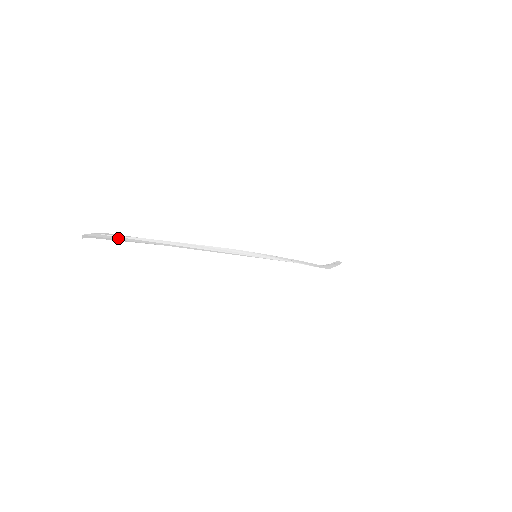
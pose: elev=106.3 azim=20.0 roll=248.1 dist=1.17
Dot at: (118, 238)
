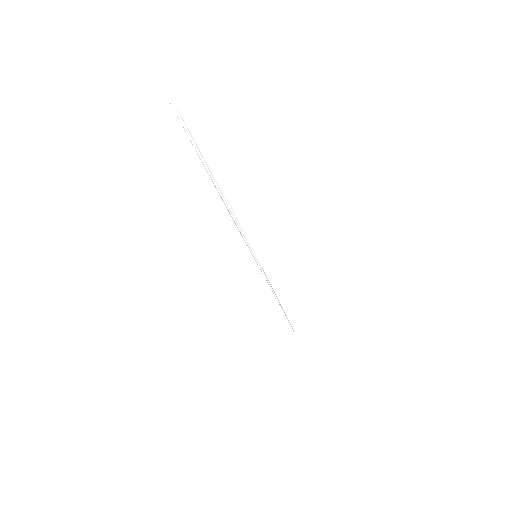
Dot at: (180, 118)
